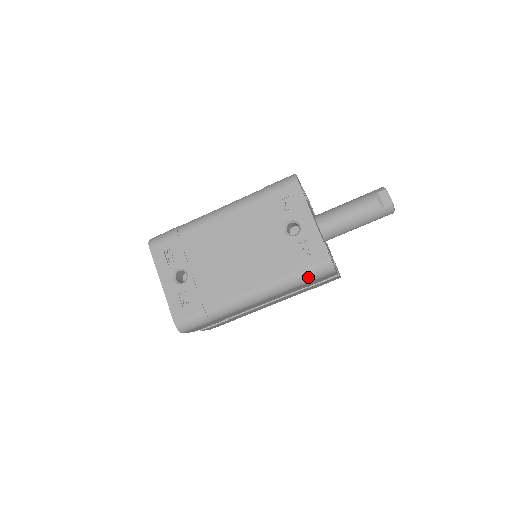
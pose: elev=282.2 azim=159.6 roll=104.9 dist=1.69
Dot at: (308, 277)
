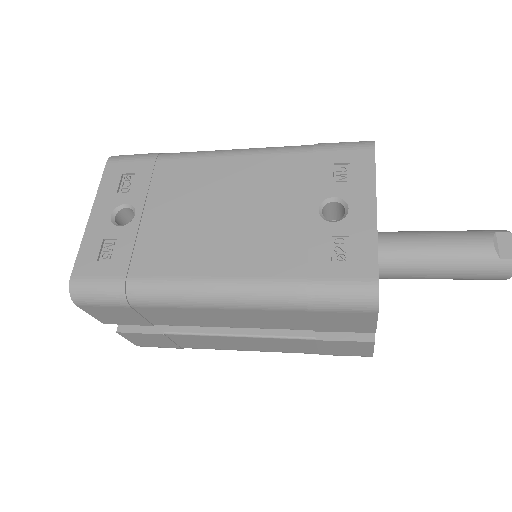
Dot at: (324, 297)
